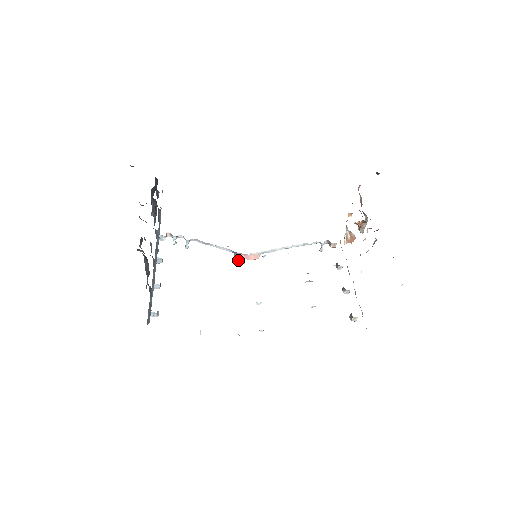
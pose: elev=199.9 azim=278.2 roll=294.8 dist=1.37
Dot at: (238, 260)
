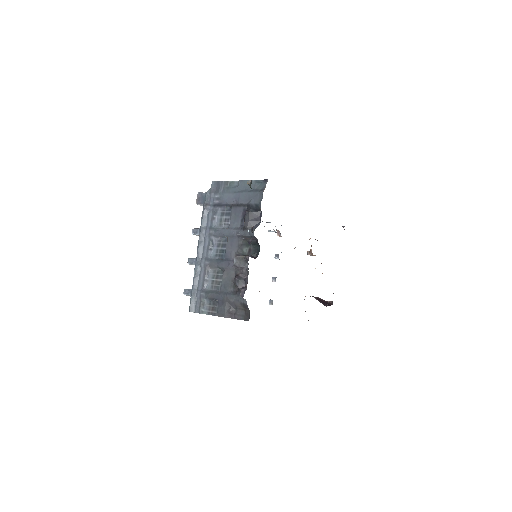
Dot at: occluded
